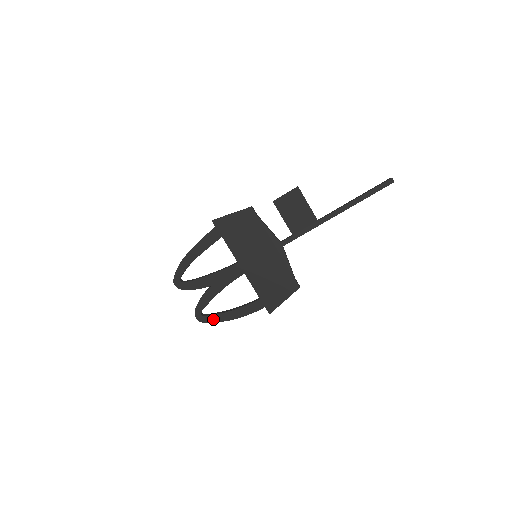
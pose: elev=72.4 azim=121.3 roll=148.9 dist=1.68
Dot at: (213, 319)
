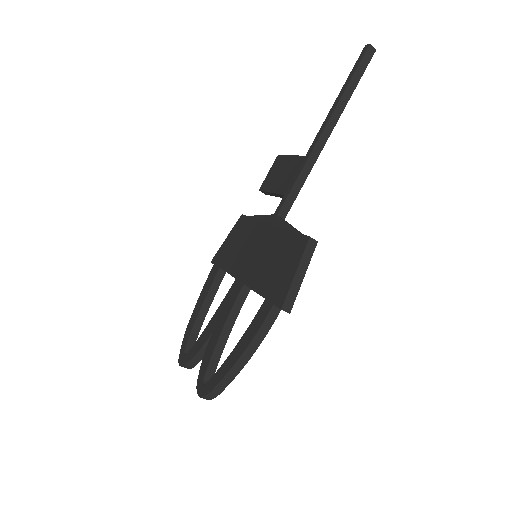
Dot at: (216, 380)
